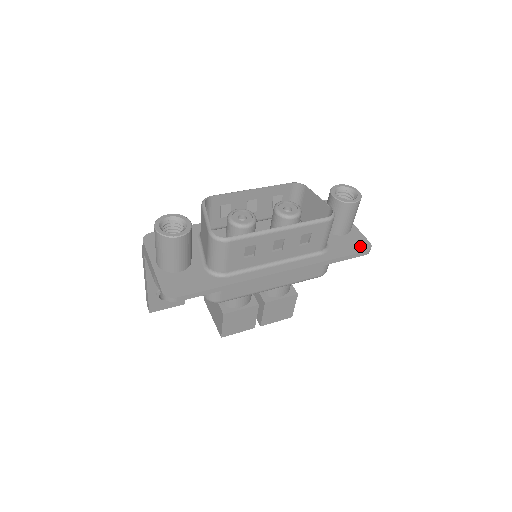
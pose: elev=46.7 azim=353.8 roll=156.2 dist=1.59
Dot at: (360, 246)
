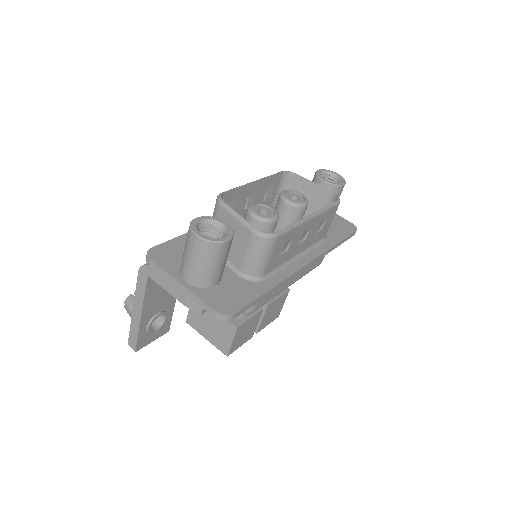
Dot at: (348, 228)
